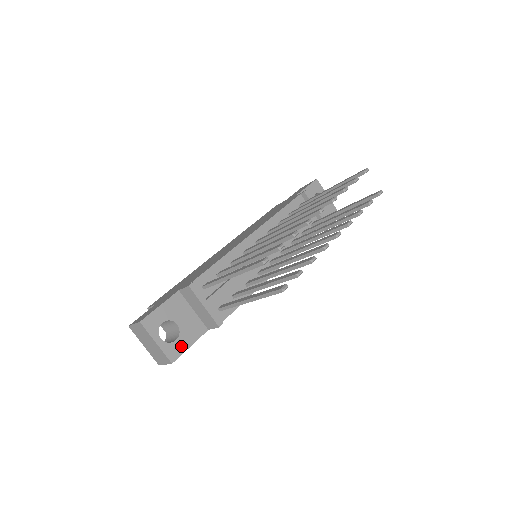
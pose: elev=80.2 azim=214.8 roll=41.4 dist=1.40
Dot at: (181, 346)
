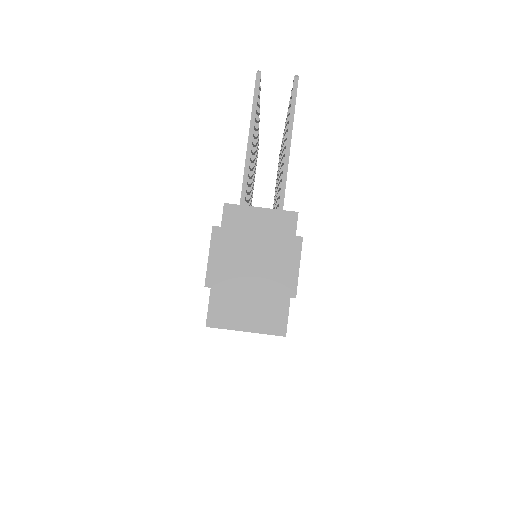
Dot at: occluded
